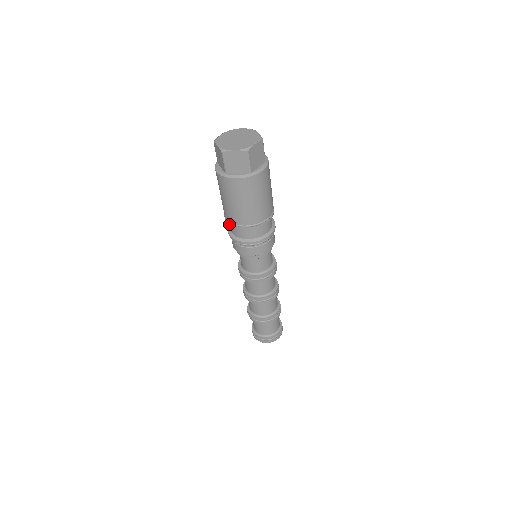
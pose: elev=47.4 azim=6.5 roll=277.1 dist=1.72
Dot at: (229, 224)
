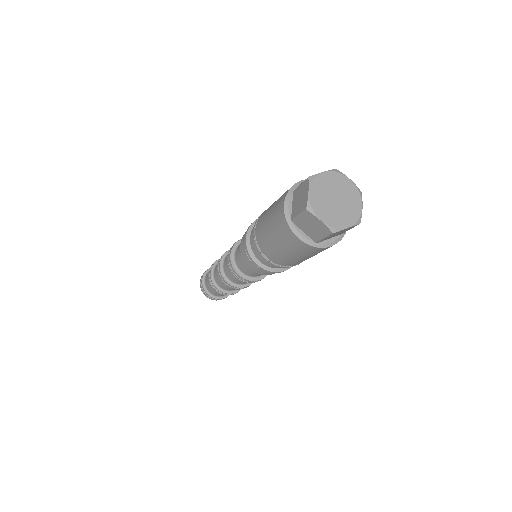
Dot at: (254, 238)
